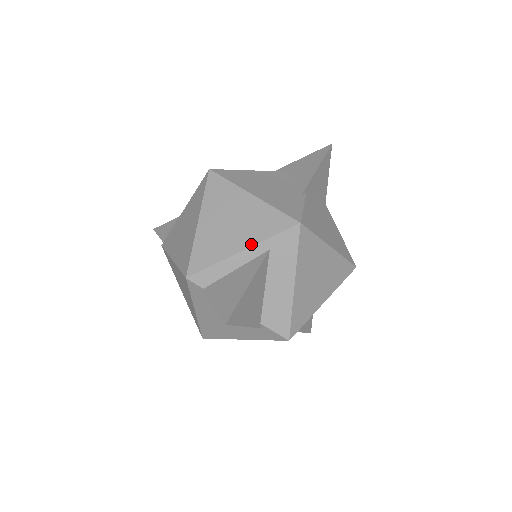
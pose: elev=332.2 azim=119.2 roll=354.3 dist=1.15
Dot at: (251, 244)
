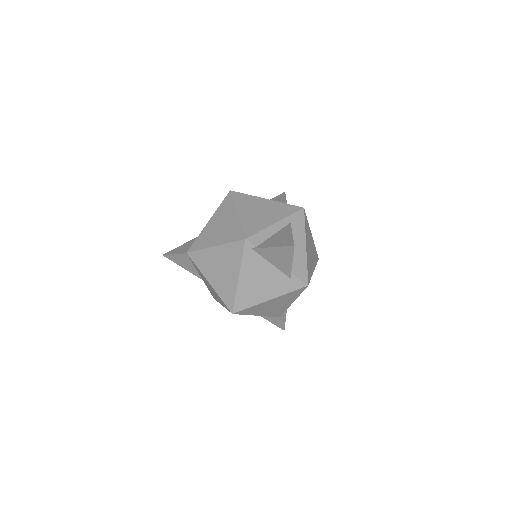
Dot at: (280, 219)
